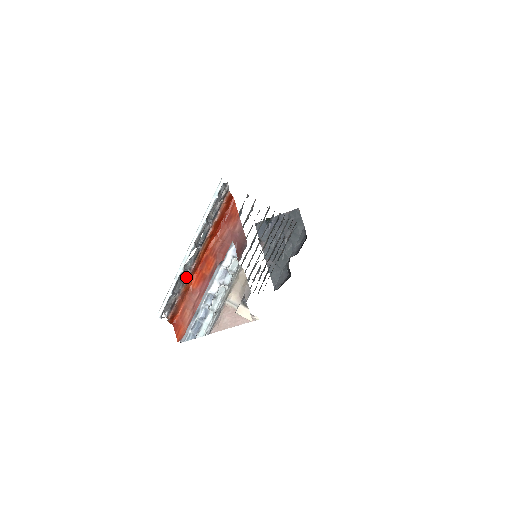
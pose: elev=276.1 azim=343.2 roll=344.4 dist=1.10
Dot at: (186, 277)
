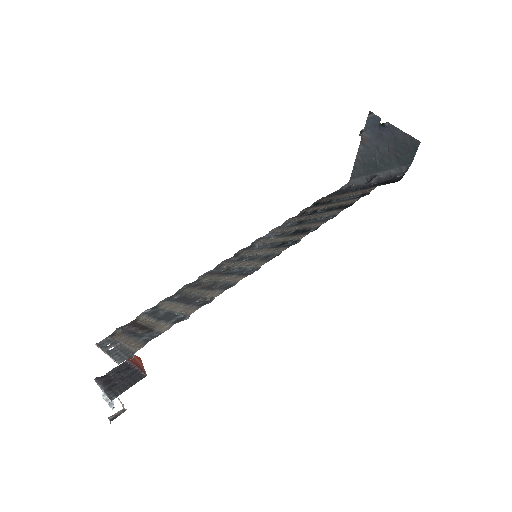
Dot at: occluded
